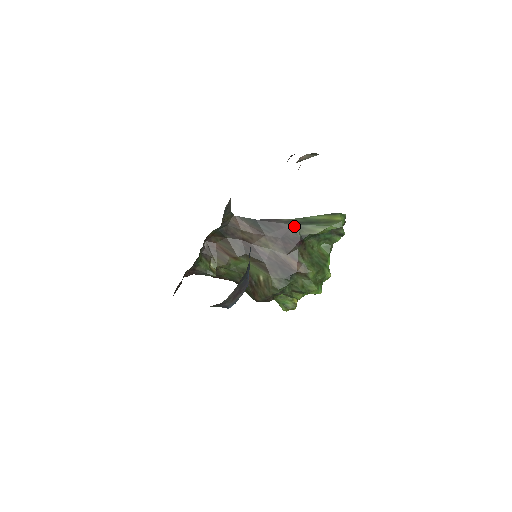
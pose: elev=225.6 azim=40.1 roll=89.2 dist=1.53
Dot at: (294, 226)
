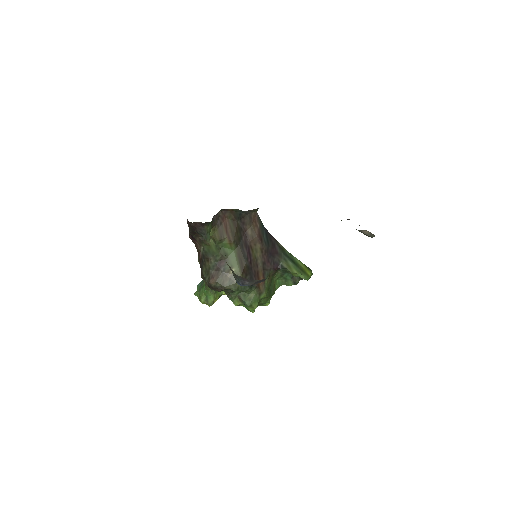
Dot at: (282, 254)
